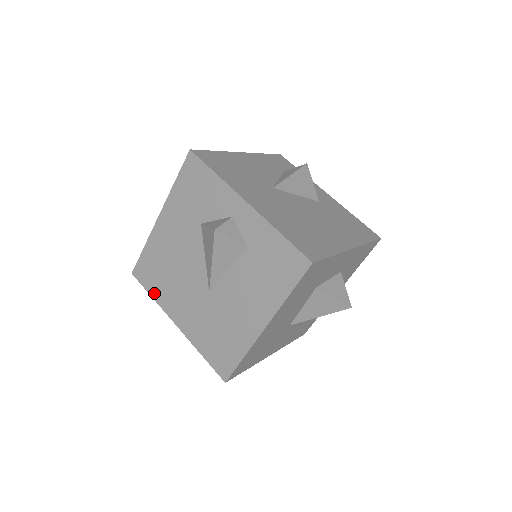
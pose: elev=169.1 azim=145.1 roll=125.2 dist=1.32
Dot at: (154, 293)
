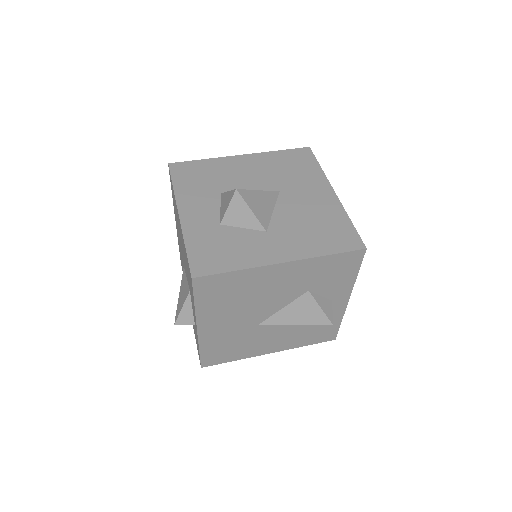
Dot at: (202, 303)
